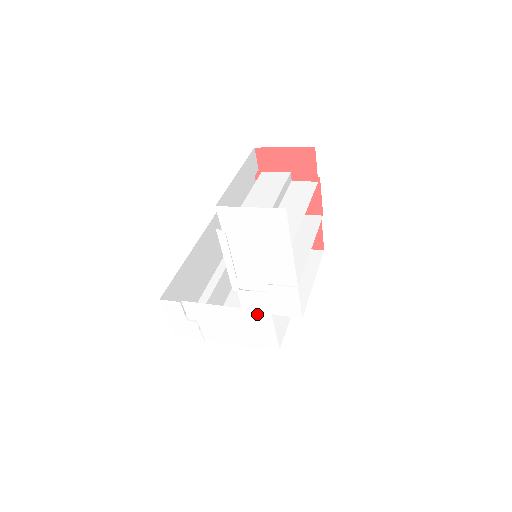
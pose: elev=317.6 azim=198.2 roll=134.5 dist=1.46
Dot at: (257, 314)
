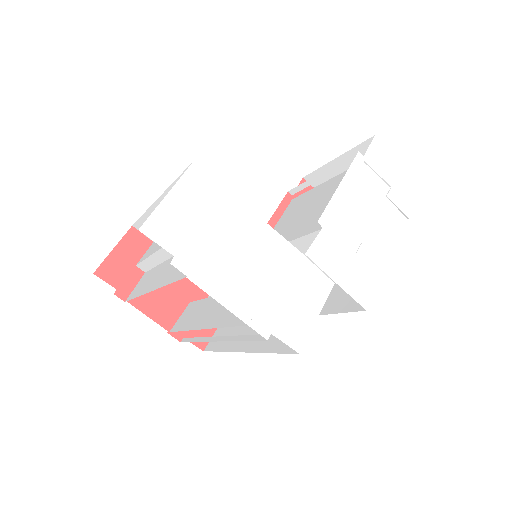
Dot at: (316, 275)
